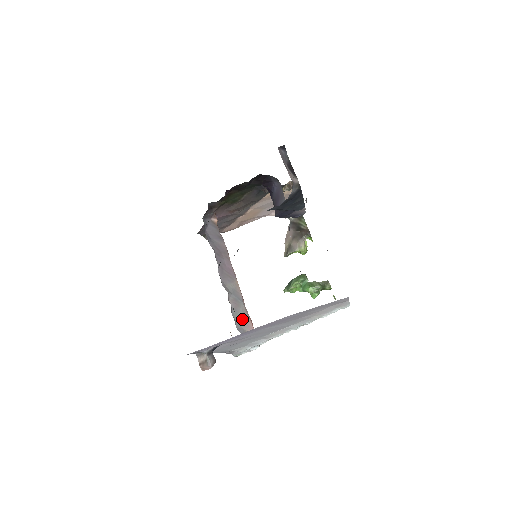
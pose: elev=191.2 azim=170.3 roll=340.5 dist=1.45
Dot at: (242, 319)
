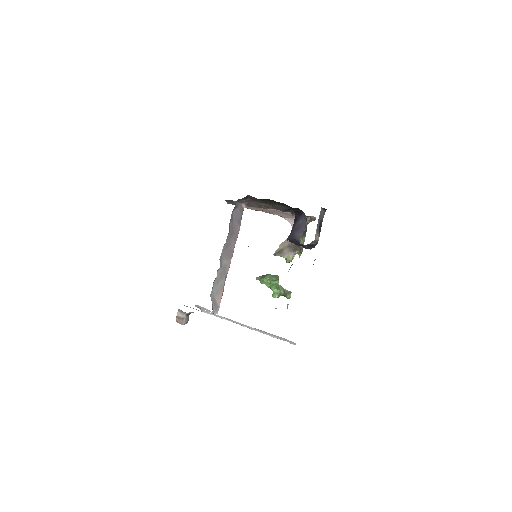
Dot at: (218, 289)
